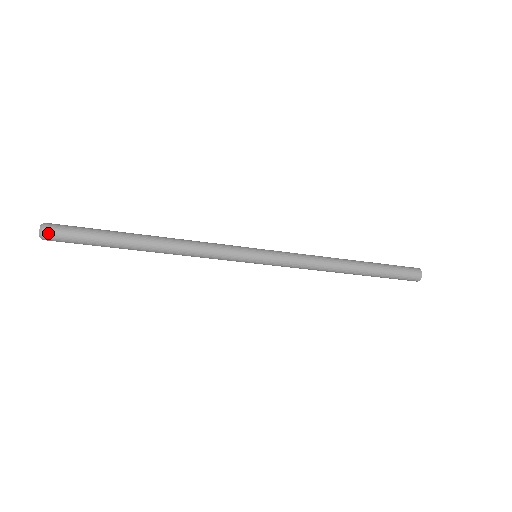
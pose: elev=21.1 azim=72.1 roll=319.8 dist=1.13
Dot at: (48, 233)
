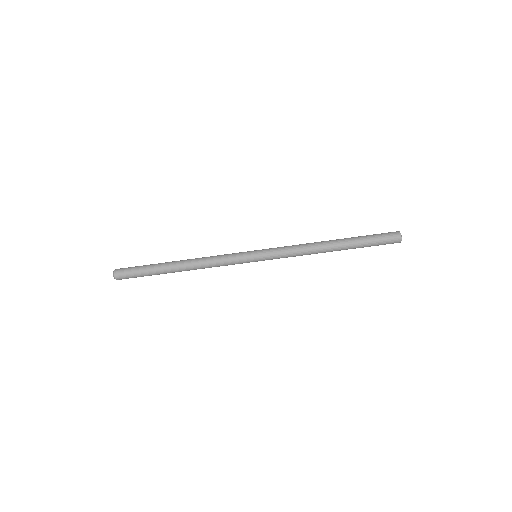
Dot at: (118, 276)
